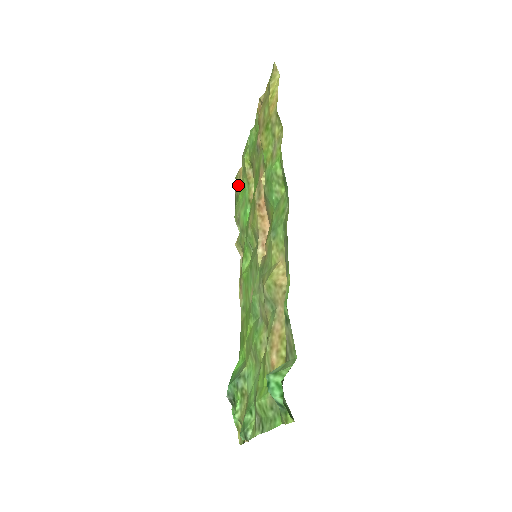
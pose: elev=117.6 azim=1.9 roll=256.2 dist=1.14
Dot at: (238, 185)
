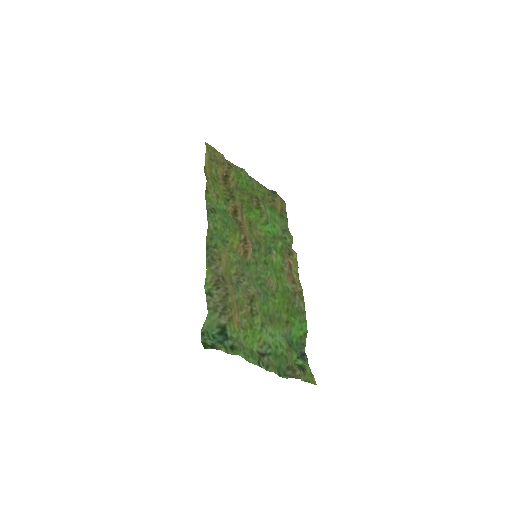
Dot at: (280, 207)
